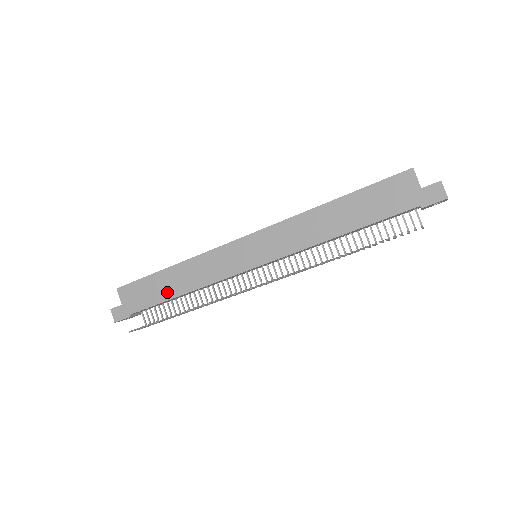
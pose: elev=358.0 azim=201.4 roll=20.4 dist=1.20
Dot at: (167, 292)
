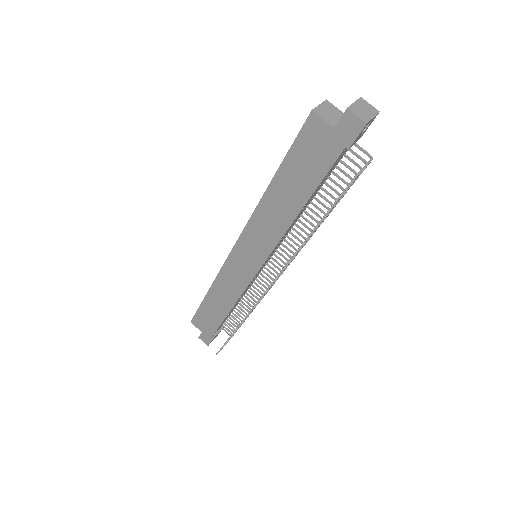
Dot at: (219, 313)
